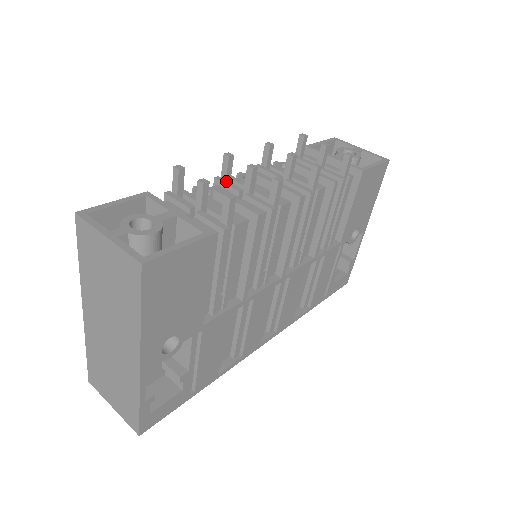
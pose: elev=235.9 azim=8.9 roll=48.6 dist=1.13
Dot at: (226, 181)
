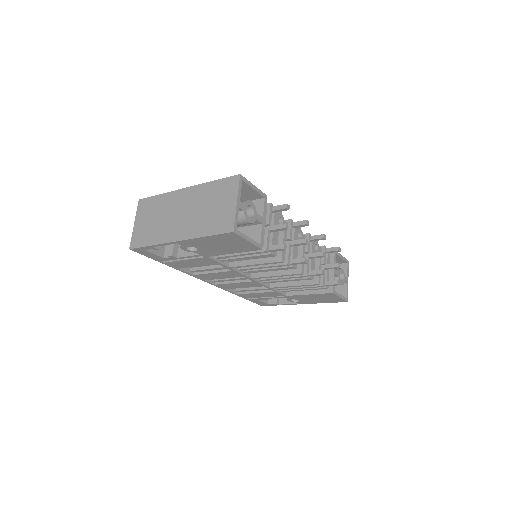
Dot at: (292, 227)
